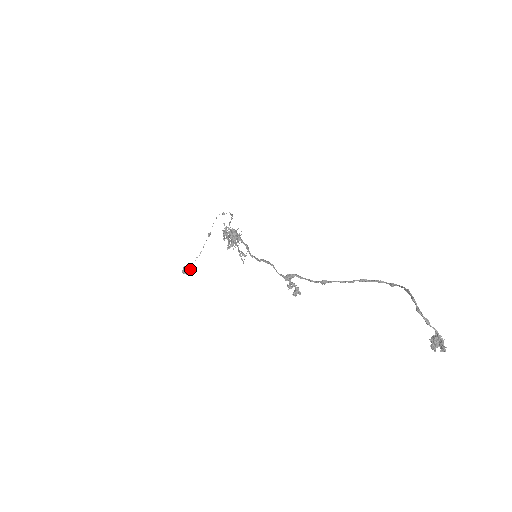
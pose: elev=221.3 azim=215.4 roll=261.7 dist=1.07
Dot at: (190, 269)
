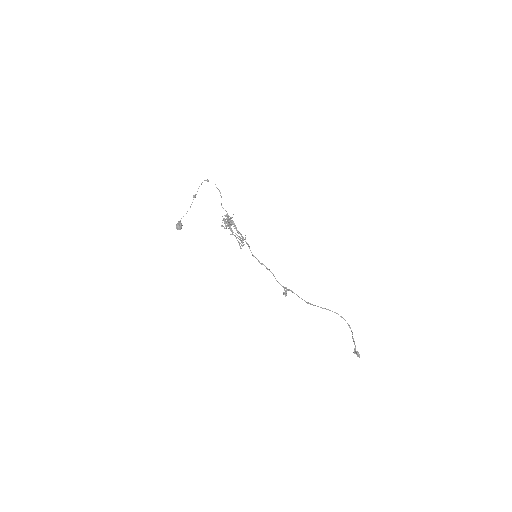
Dot at: occluded
